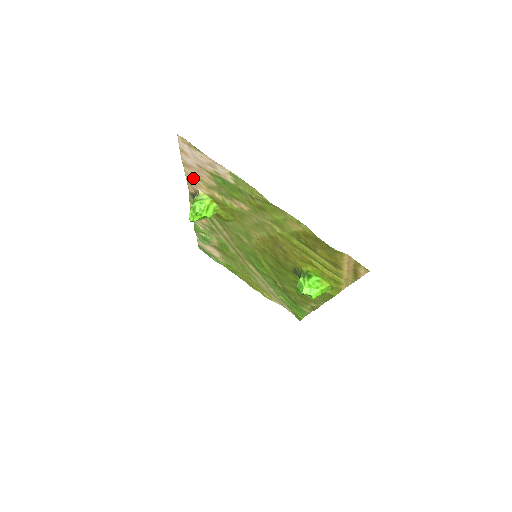
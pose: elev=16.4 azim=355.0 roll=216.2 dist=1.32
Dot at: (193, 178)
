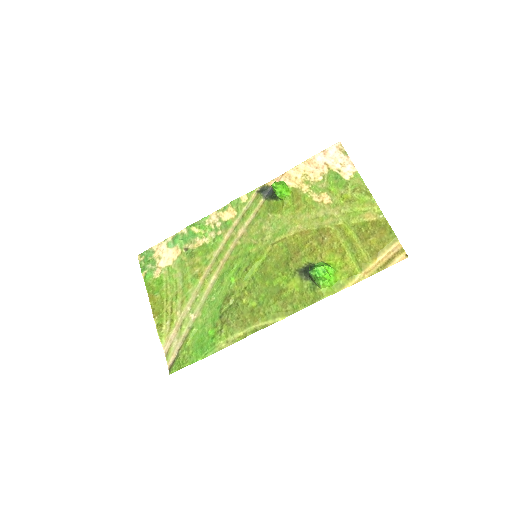
Dot at: (297, 173)
